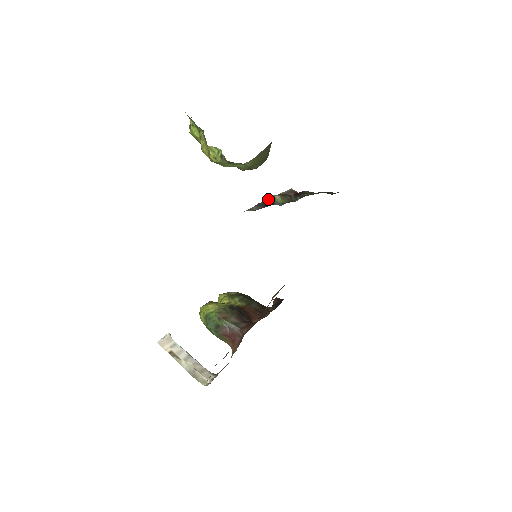
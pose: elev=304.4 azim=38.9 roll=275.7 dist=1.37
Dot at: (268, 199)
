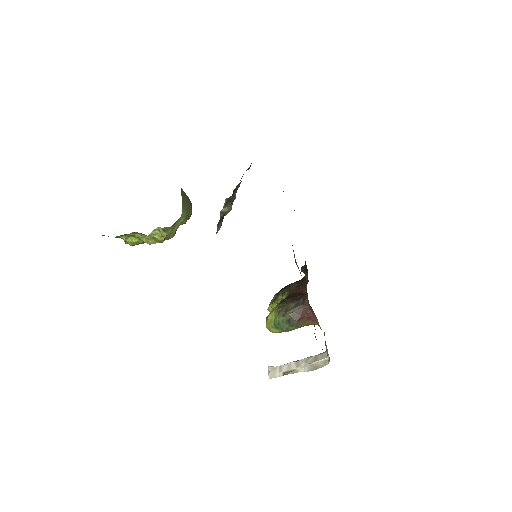
Dot at: (220, 217)
